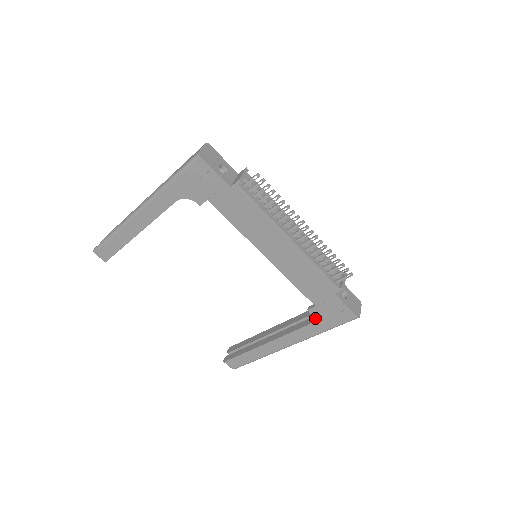
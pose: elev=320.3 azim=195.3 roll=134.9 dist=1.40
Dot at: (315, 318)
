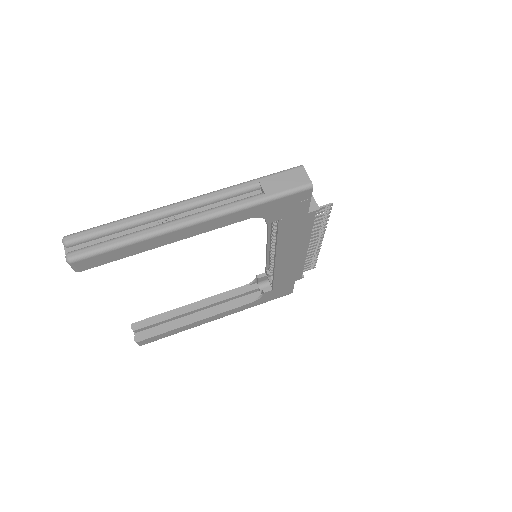
Dot at: (263, 297)
